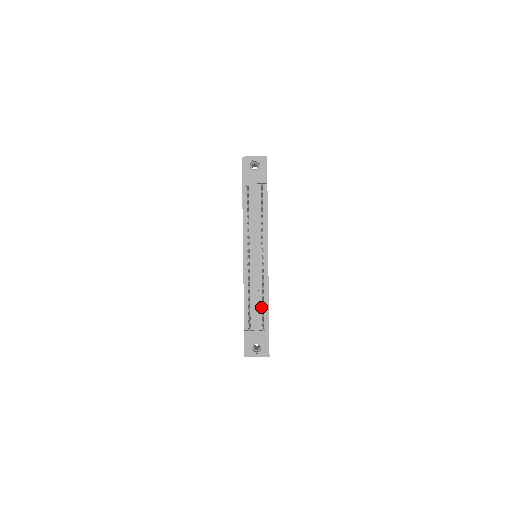
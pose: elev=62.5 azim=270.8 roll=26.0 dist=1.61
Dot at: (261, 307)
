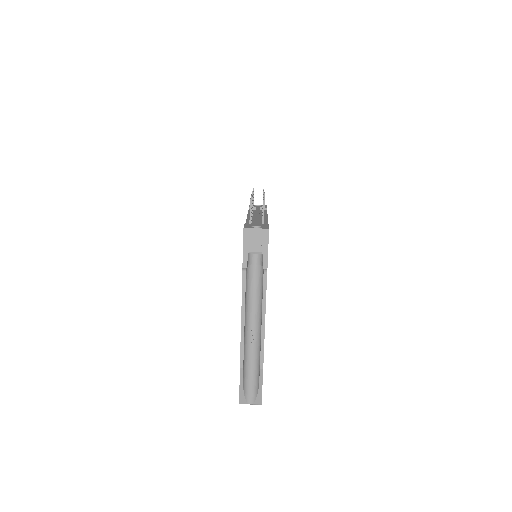
Dot at: occluded
